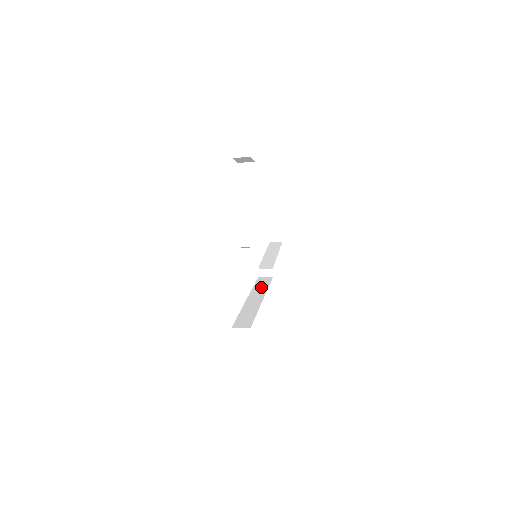
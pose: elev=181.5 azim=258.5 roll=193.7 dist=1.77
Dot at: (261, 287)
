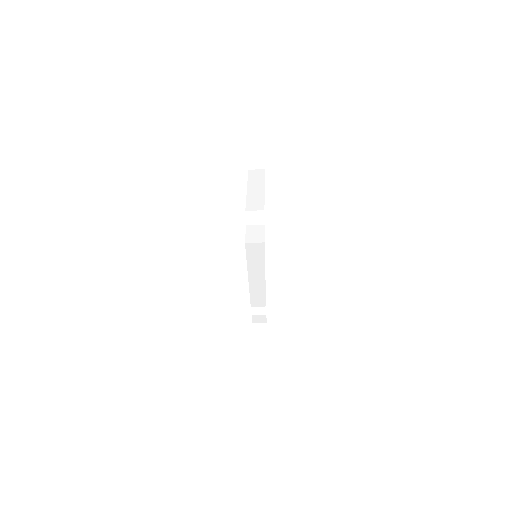
Dot at: occluded
